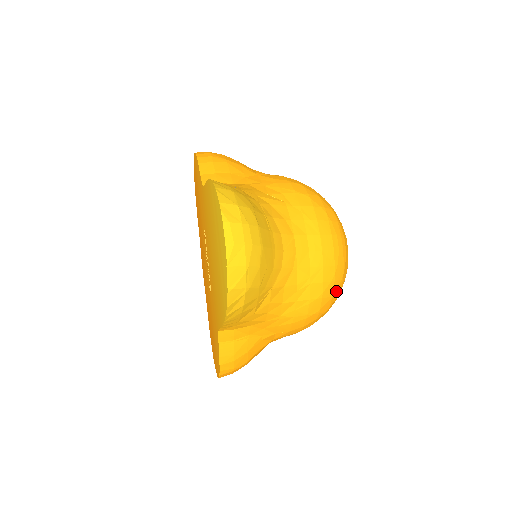
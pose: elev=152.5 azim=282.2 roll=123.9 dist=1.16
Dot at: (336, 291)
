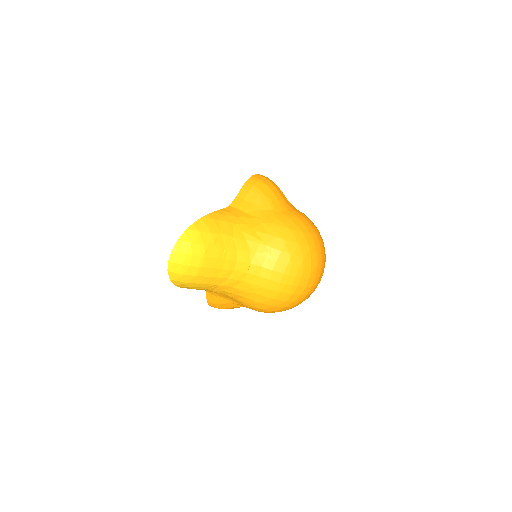
Dot at: (281, 305)
